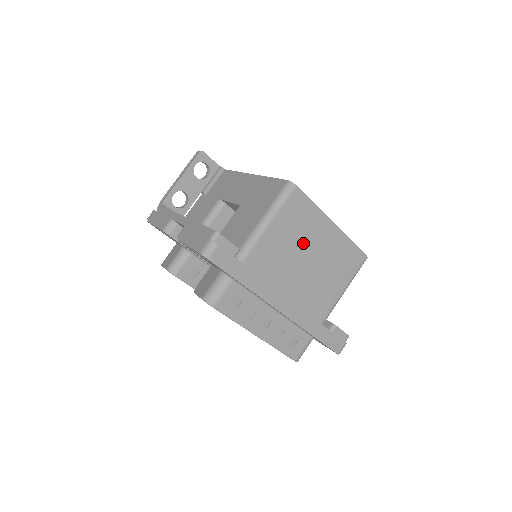
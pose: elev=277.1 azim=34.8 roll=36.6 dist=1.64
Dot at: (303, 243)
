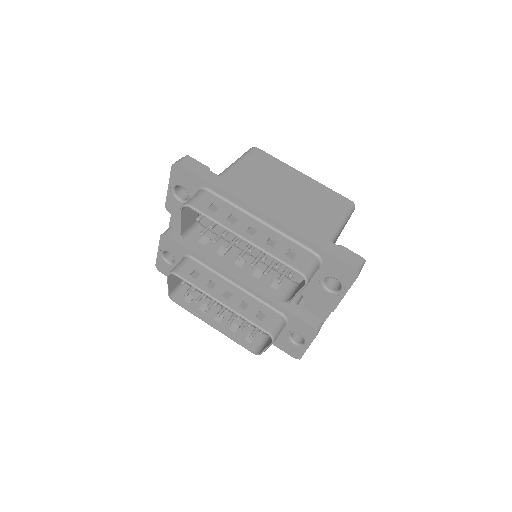
Dot at: (275, 181)
